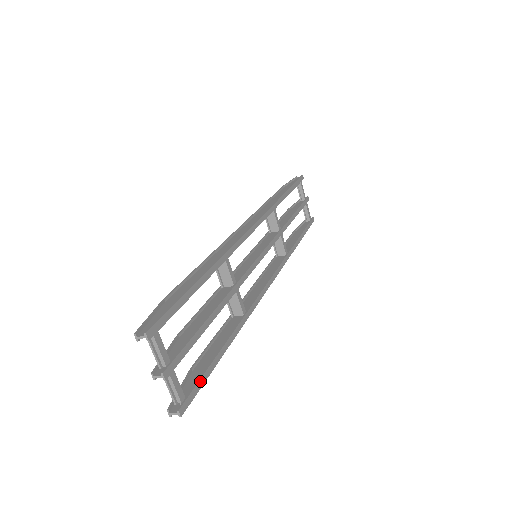
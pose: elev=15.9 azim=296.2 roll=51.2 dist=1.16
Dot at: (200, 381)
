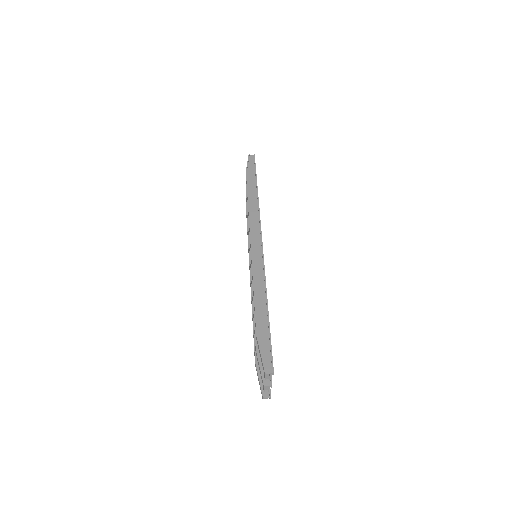
Dot at: occluded
